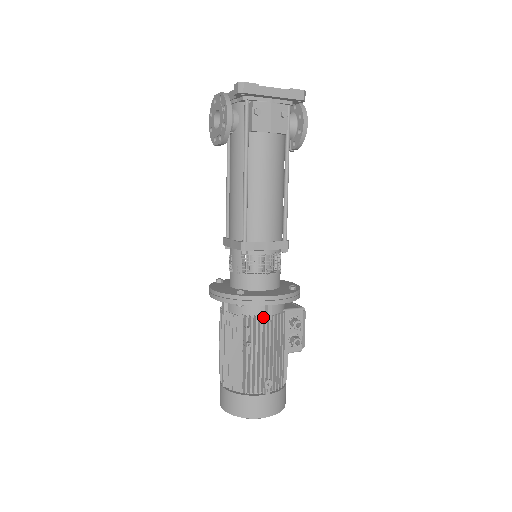
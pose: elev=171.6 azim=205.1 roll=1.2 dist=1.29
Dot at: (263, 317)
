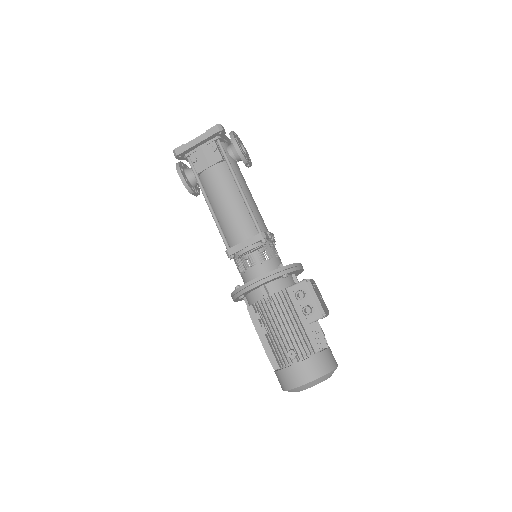
Dot at: (263, 300)
